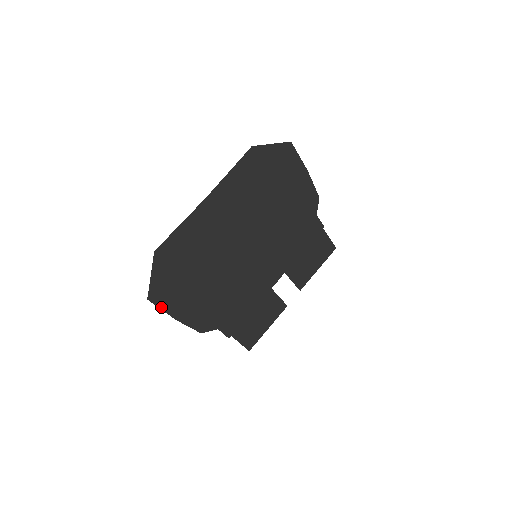
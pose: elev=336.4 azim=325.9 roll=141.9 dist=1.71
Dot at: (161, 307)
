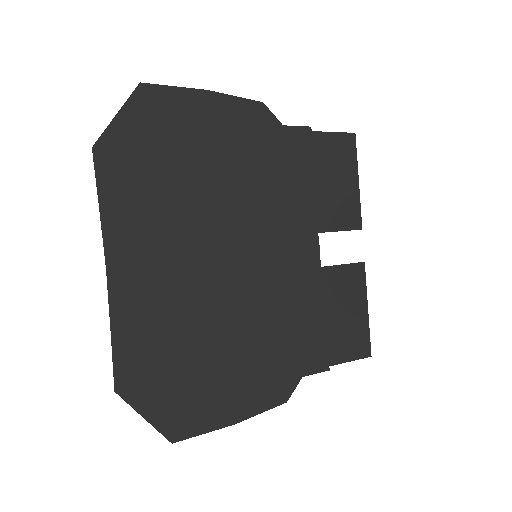
Dot at: (200, 432)
